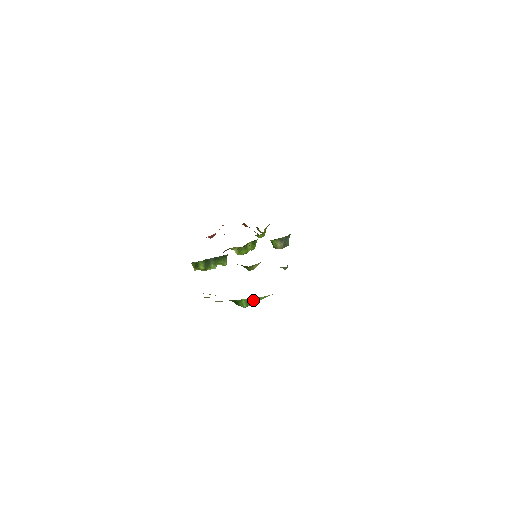
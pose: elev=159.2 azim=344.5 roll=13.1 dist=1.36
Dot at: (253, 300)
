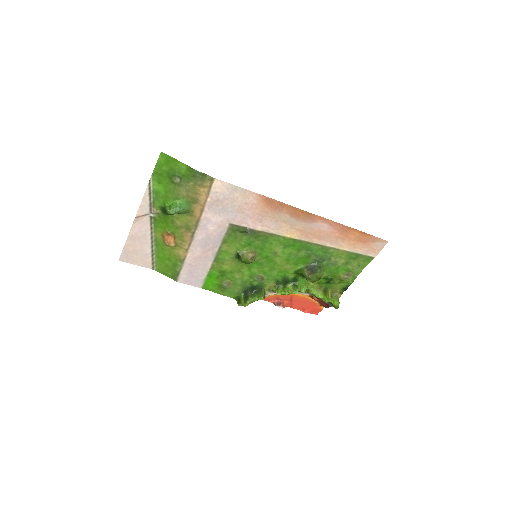
Dot at: (174, 206)
